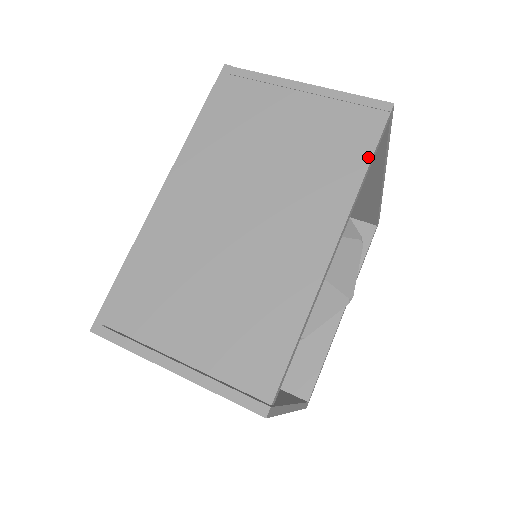
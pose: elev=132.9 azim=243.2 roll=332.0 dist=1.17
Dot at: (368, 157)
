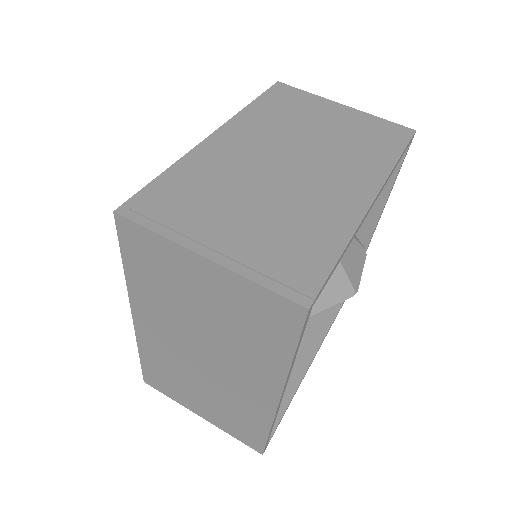
Dot at: (399, 153)
